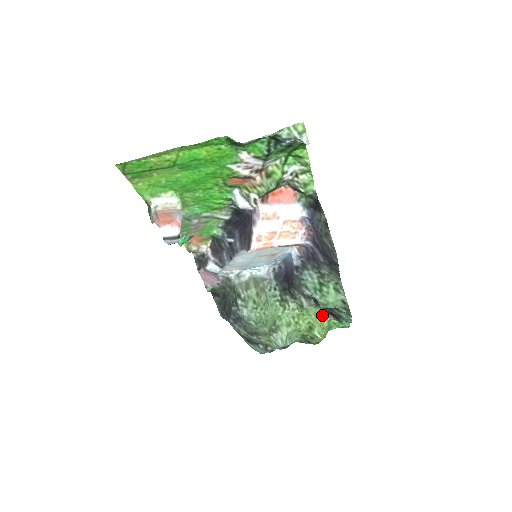
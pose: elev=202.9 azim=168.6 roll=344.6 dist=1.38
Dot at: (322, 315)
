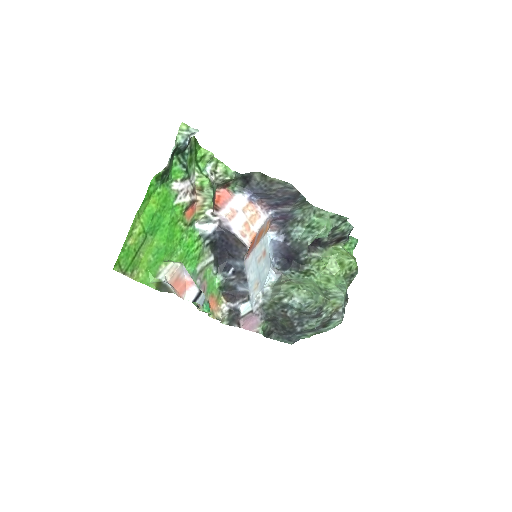
Dot at: (335, 250)
